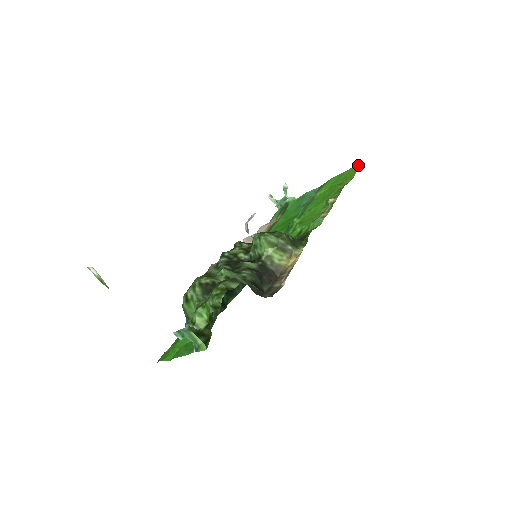
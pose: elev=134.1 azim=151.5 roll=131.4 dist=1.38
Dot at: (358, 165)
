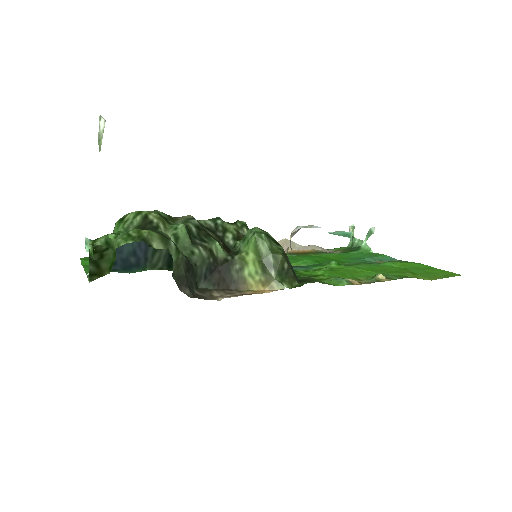
Dot at: (455, 274)
